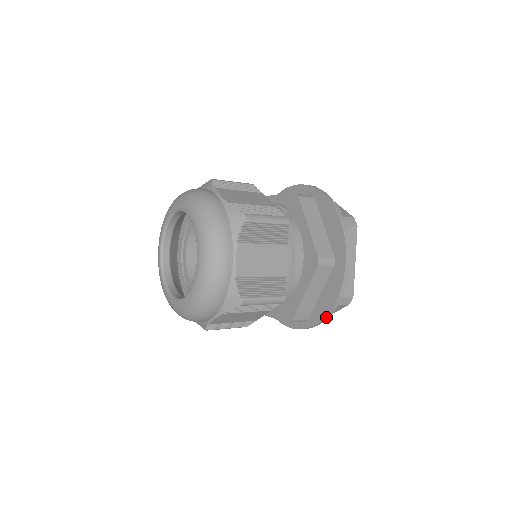
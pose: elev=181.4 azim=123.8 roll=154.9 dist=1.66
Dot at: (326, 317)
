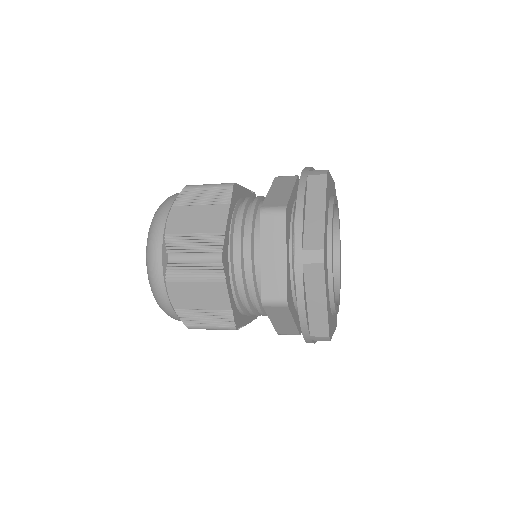
Dot at: (299, 287)
